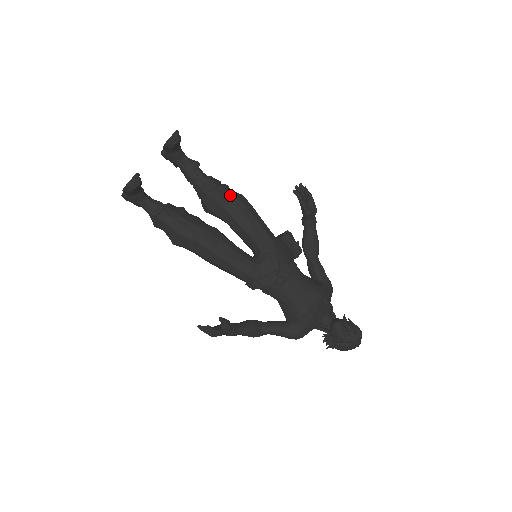
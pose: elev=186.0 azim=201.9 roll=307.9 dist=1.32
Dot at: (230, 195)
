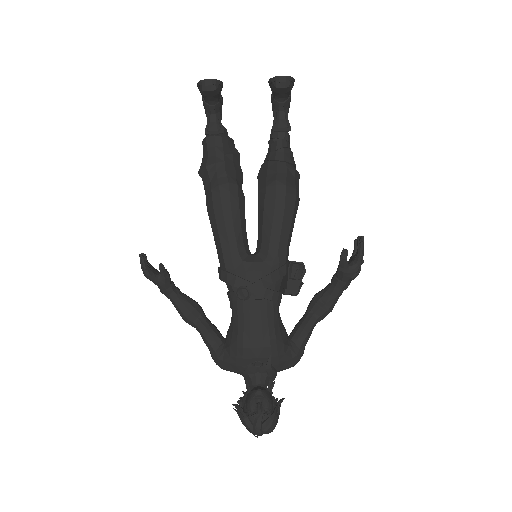
Dot at: (283, 178)
